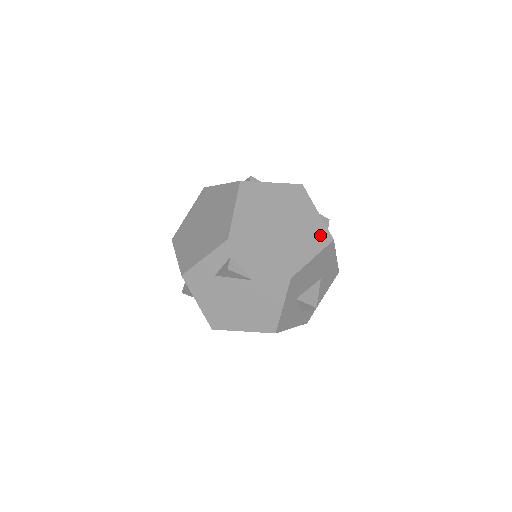
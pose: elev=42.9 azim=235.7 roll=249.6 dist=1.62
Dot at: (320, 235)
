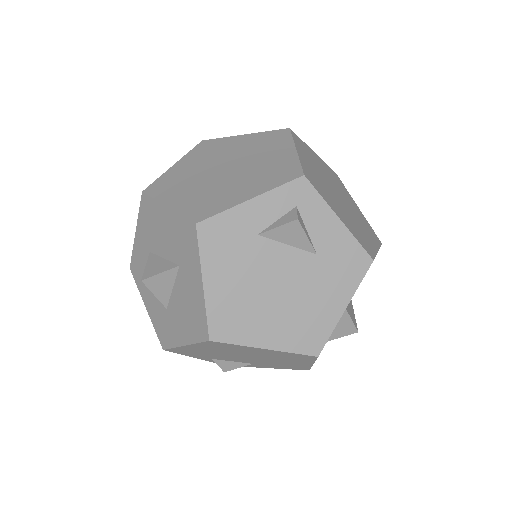
Dot at: (371, 231)
